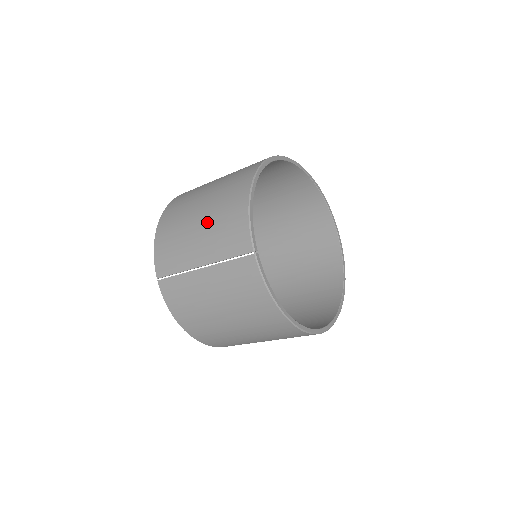
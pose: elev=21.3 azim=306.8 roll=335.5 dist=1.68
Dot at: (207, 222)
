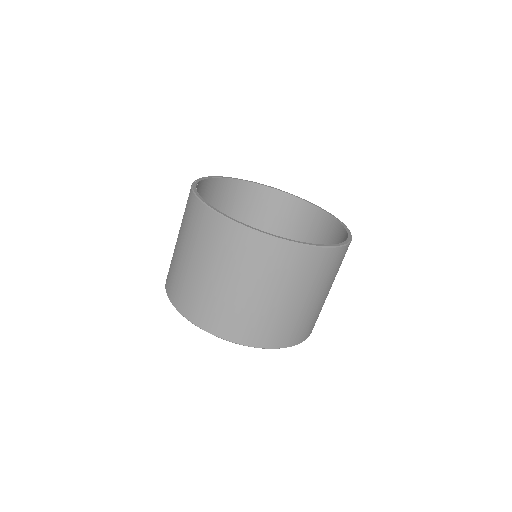
Dot at: occluded
